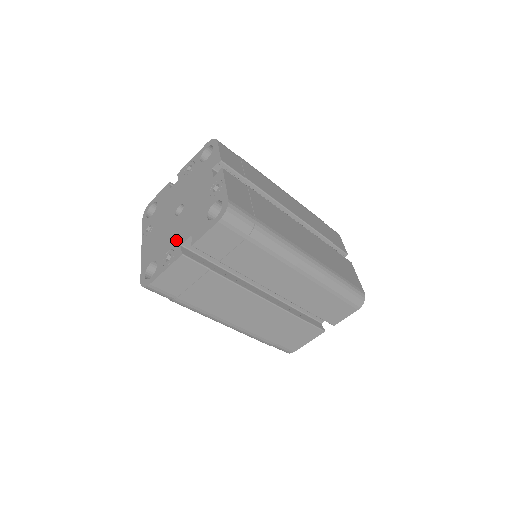
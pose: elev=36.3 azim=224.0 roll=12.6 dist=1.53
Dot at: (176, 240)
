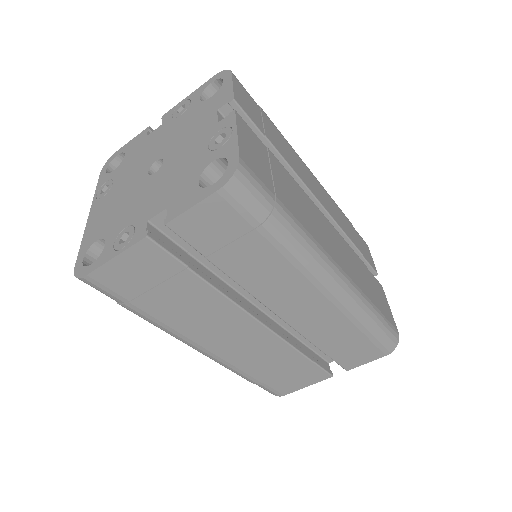
Dot at: (141, 211)
